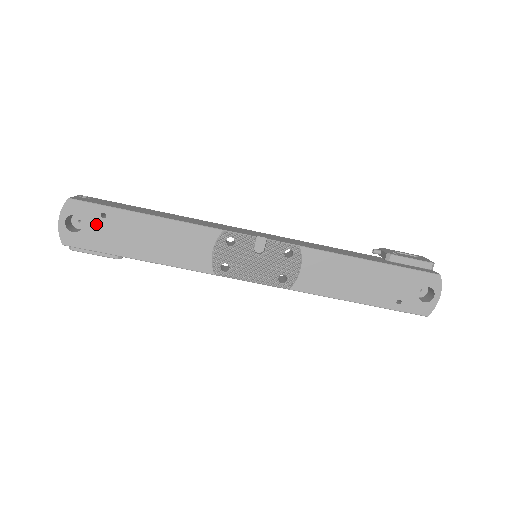
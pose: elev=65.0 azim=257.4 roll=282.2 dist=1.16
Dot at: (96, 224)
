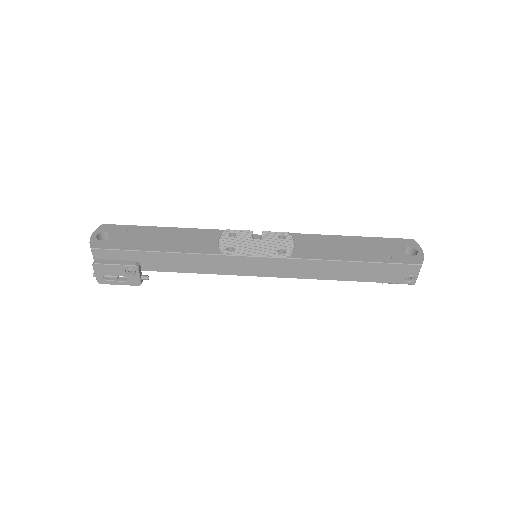
Dot at: (122, 235)
